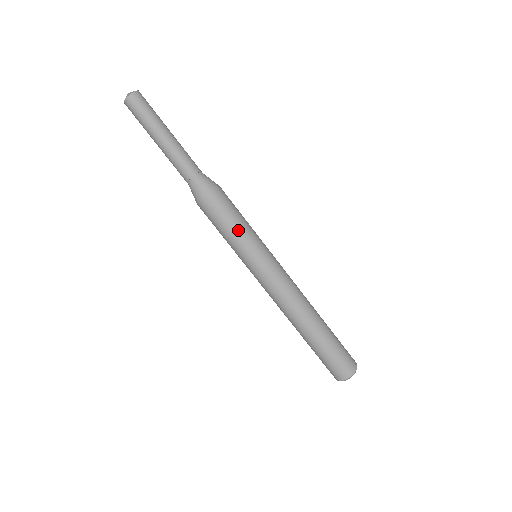
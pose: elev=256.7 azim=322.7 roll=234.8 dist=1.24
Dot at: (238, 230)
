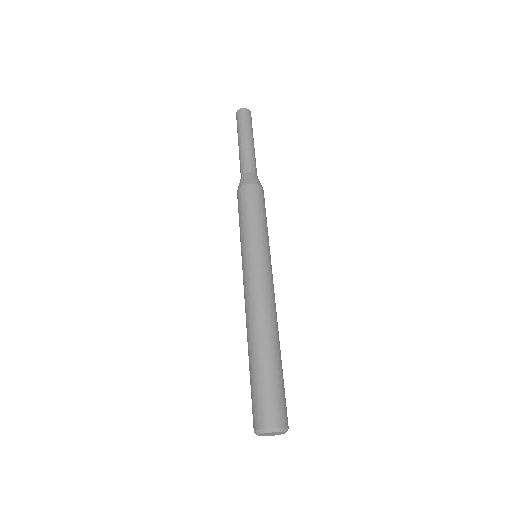
Dot at: (258, 219)
